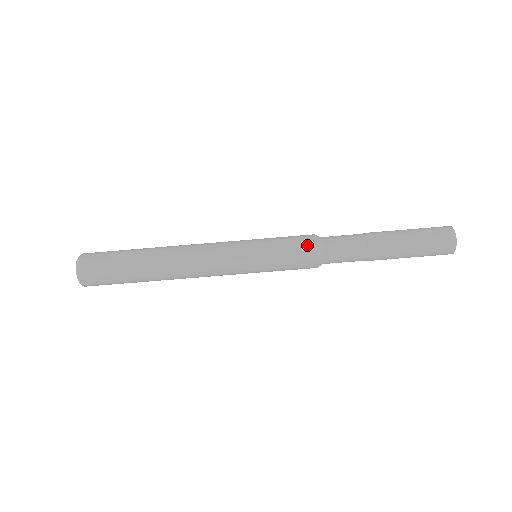
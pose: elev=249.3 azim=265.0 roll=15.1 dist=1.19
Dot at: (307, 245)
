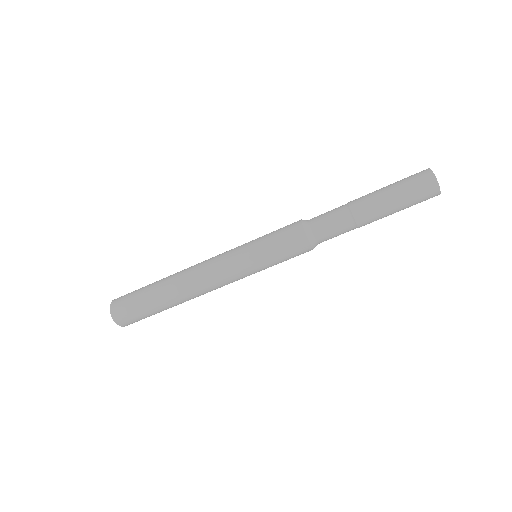
Dot at: (301, 246)
